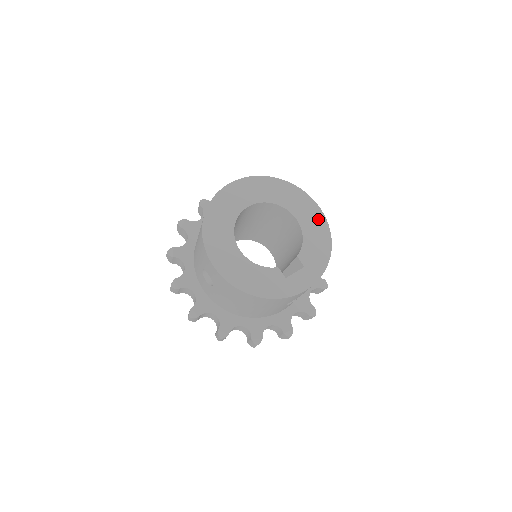
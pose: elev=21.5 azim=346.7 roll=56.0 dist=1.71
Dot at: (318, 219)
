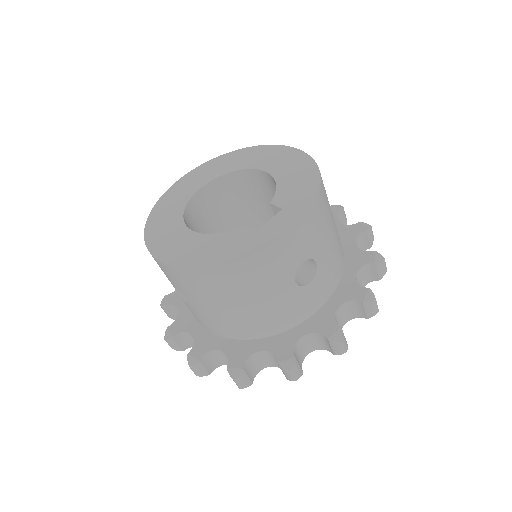
Dot at: (294, 158)
